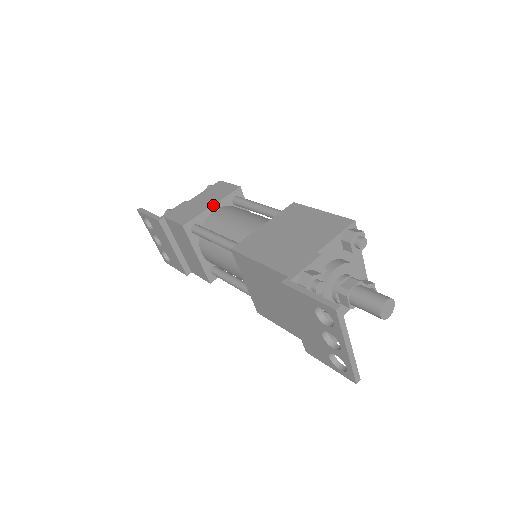
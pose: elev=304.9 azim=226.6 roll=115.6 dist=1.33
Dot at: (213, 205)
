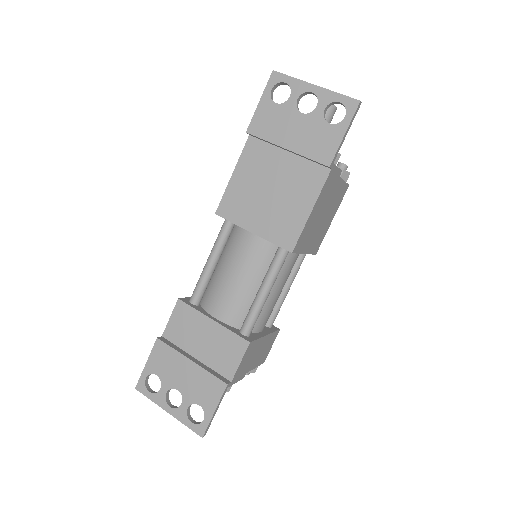
Dot at: occluded
